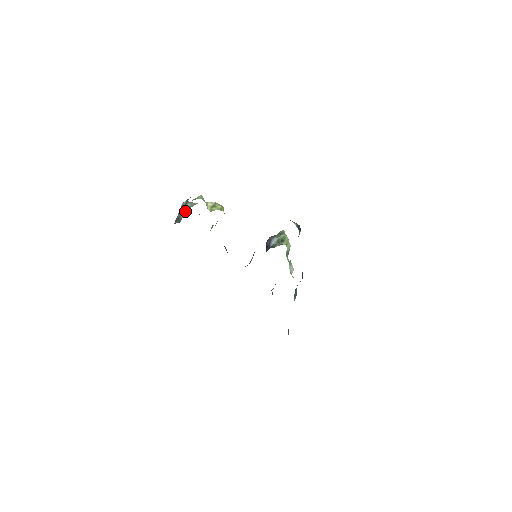
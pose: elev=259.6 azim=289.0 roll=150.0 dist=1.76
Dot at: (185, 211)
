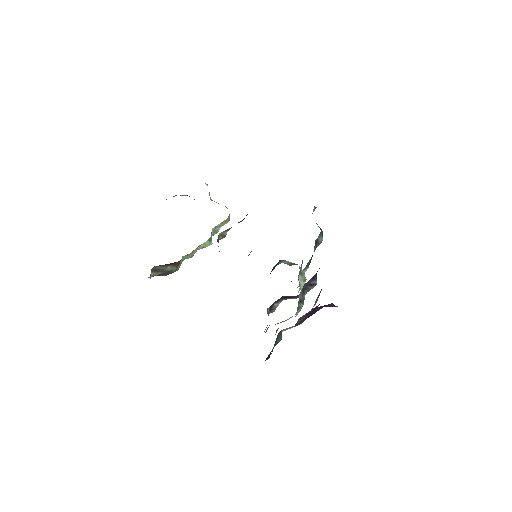
Dot at: (182, 195)
